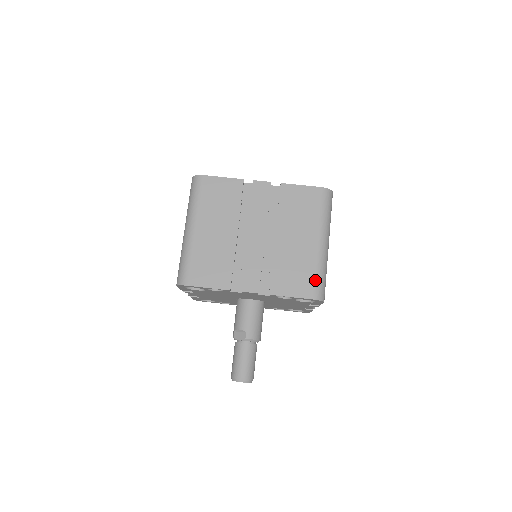
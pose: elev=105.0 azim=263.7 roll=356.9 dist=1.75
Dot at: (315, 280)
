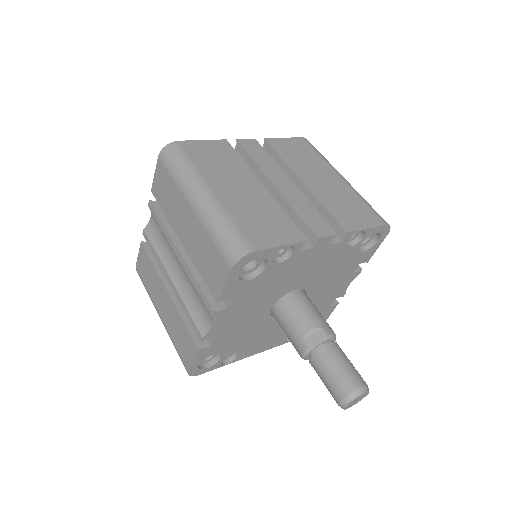
Dot at: (370, 208)
